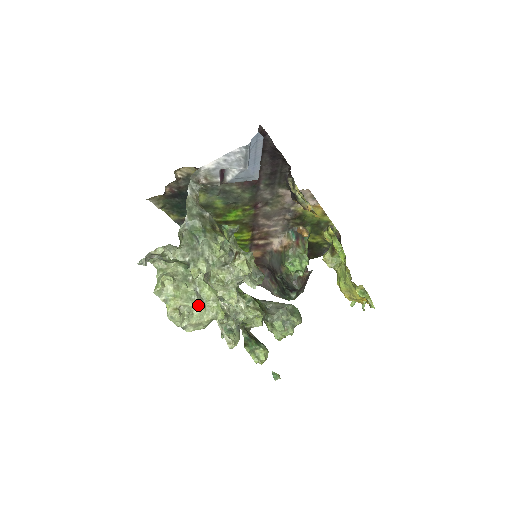
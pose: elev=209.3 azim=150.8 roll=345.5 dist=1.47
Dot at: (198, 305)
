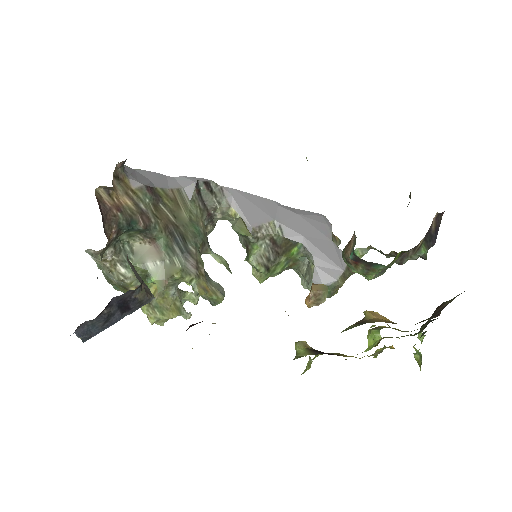
Dot at: occluded
